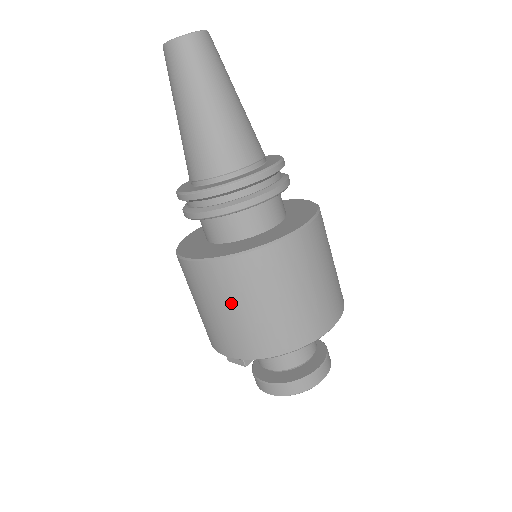
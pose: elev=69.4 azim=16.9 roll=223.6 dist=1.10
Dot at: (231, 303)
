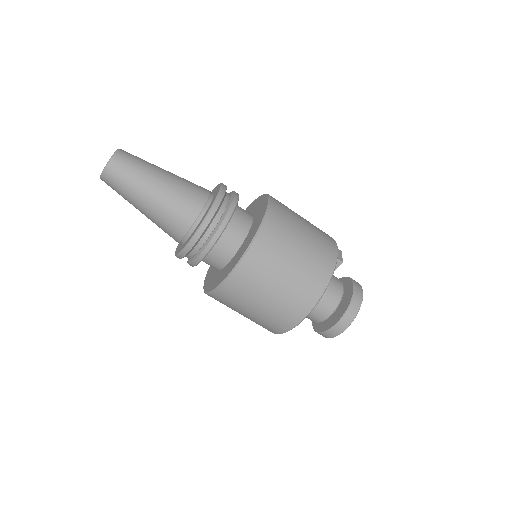
Dot at: occluded
